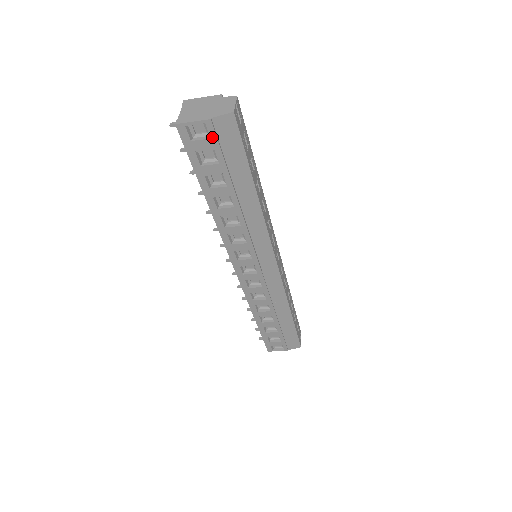
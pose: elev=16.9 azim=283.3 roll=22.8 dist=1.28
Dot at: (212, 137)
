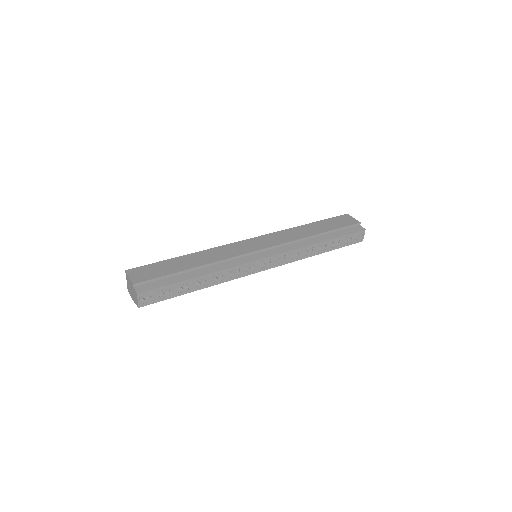
Dot at: occluded
